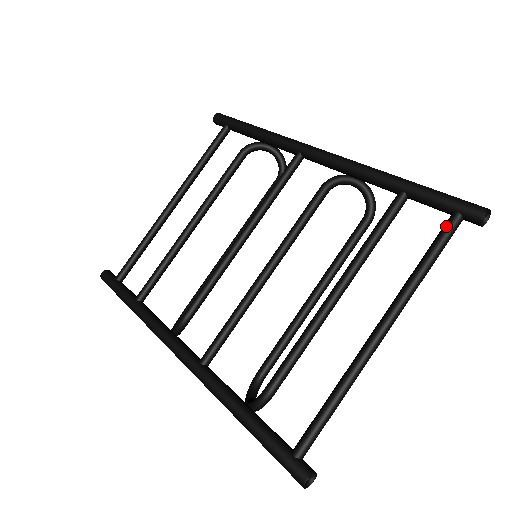
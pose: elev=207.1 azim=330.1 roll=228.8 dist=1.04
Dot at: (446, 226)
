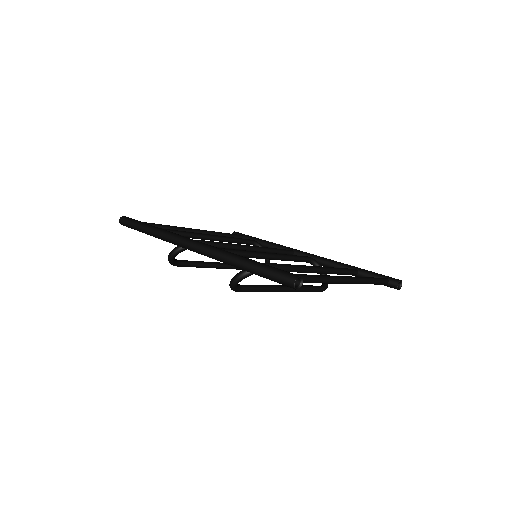
Dot at: (381, 278)
